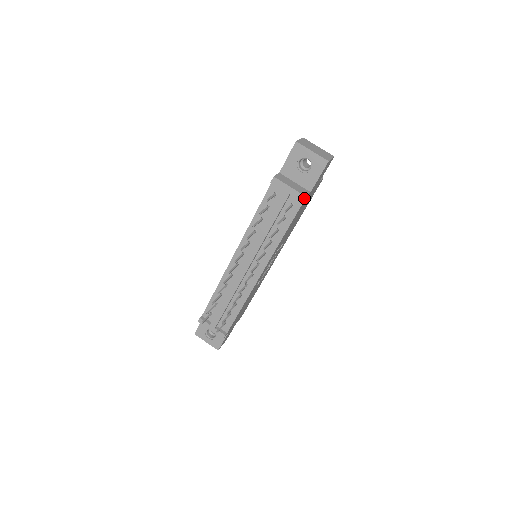
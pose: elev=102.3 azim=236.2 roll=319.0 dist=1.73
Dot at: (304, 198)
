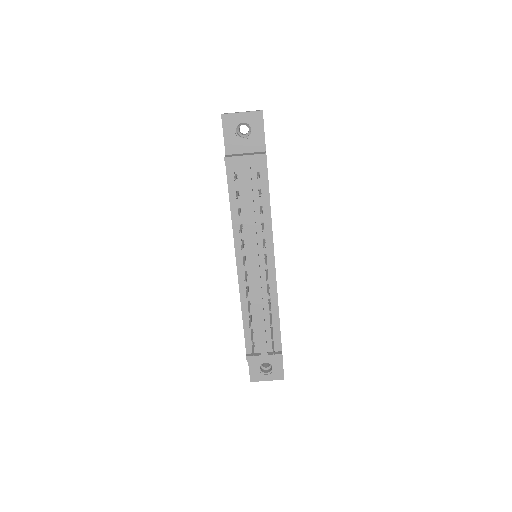
Dot at: (265, 156)
